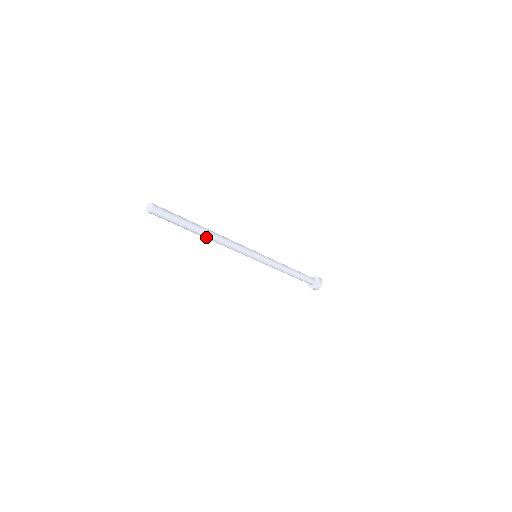
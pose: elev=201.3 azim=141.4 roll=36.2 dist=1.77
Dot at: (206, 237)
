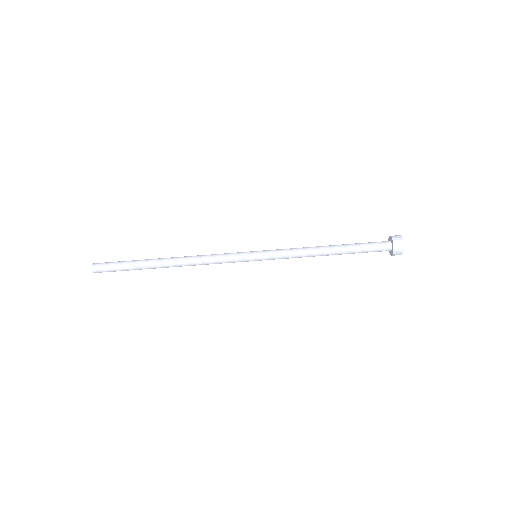
Dot at: occluded
